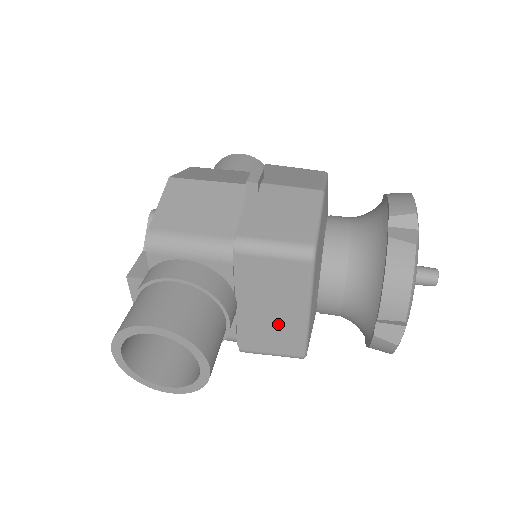
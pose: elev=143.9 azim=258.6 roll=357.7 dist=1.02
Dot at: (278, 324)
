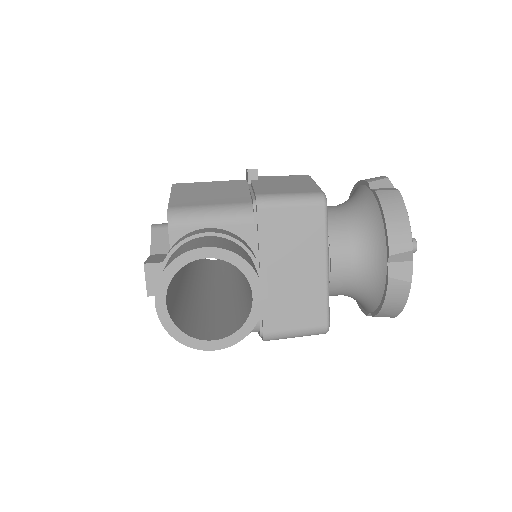
Dot at: (300, 287)
